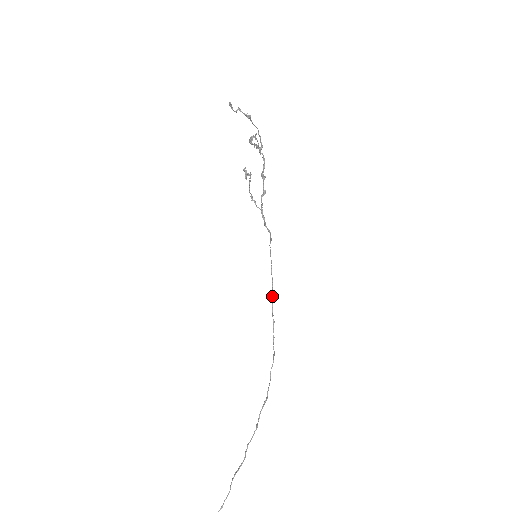
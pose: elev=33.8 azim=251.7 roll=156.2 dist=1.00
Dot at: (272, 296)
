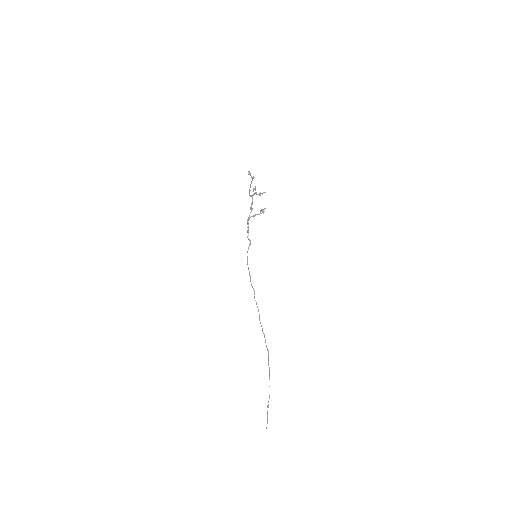
Dot at: occluded
